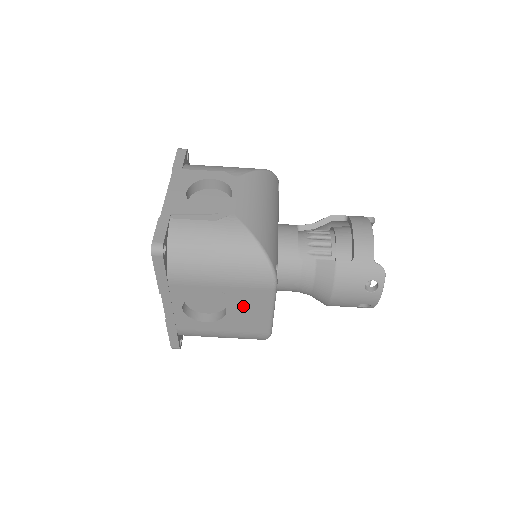
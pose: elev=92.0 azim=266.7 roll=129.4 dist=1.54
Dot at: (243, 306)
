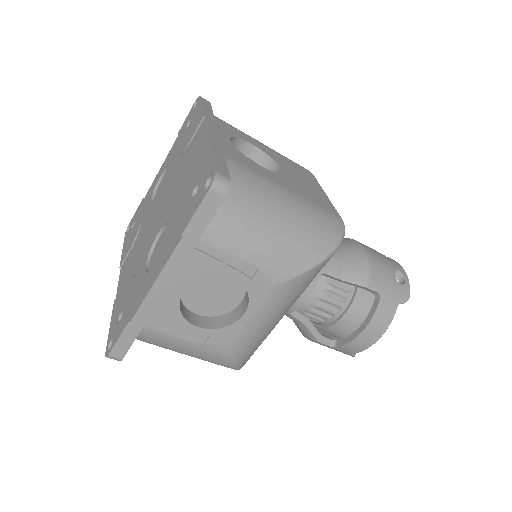
Dot at: occluded
